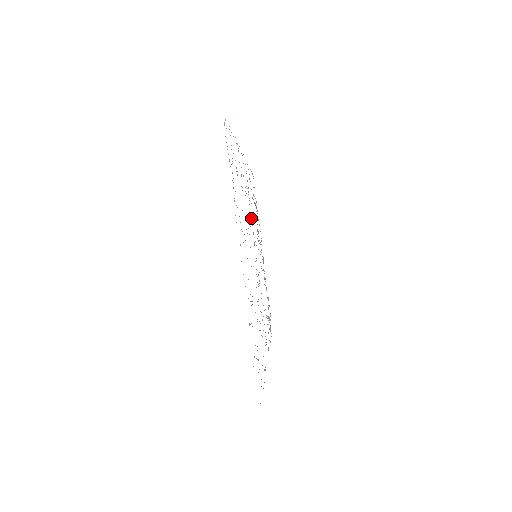
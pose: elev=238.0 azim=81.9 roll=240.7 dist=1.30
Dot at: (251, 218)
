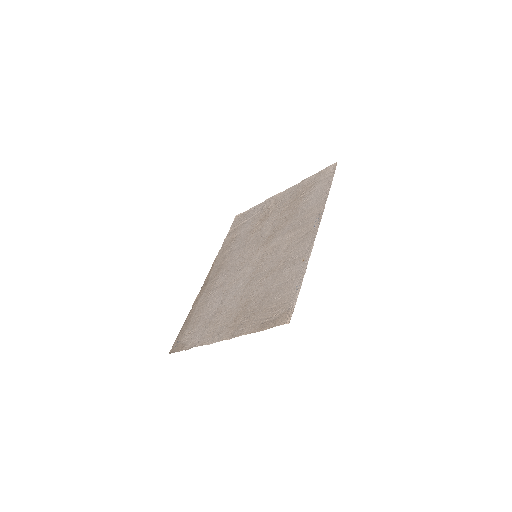
Dot at: (277, 246)
